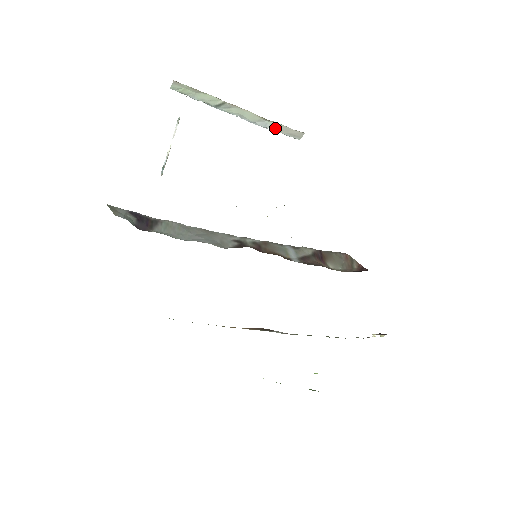
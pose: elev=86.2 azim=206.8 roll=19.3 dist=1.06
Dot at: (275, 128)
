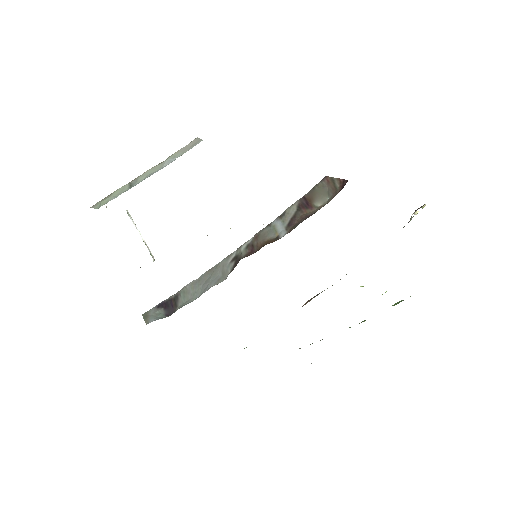
Dot at: (178, 155)
